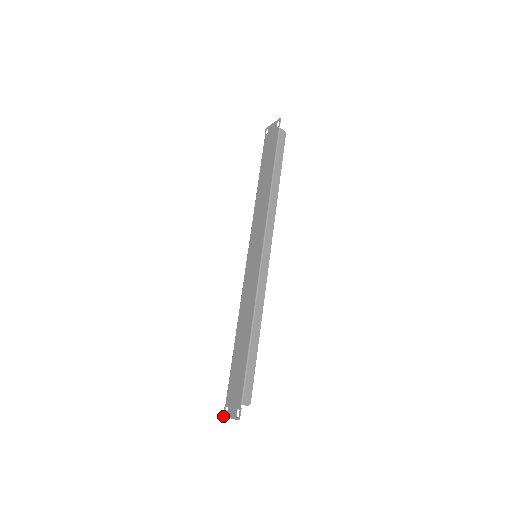
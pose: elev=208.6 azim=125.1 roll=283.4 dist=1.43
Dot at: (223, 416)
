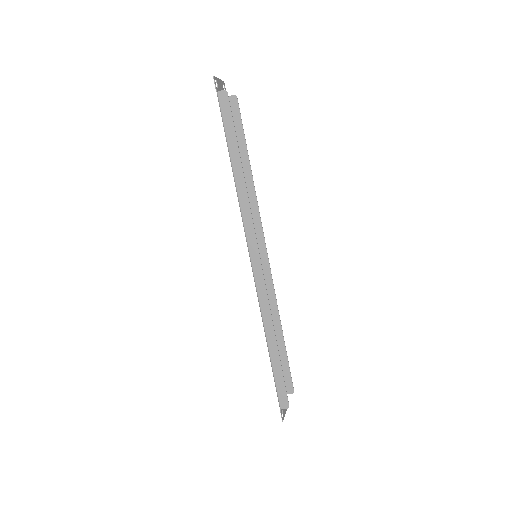
Dot at: occluded
